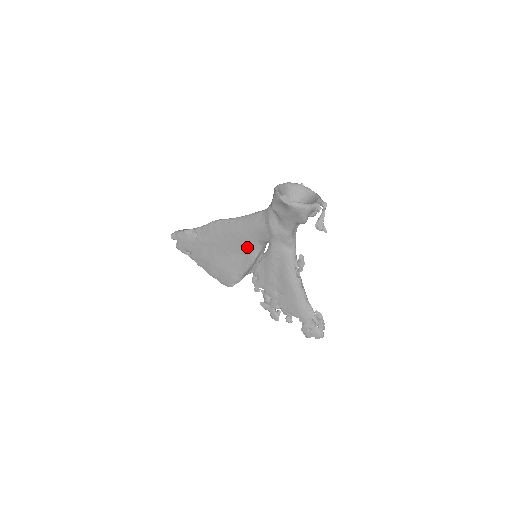
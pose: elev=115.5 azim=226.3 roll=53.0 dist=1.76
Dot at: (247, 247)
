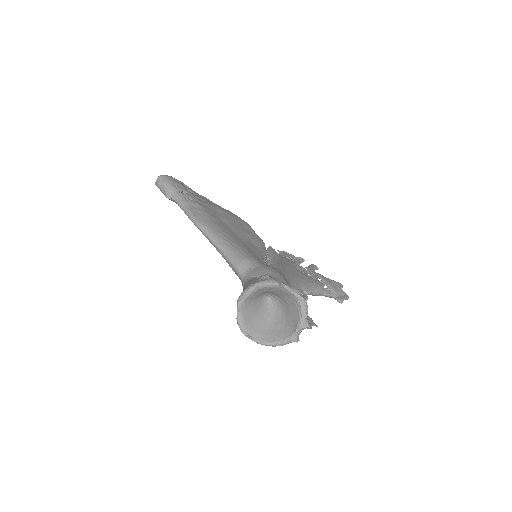
Dot at: occluded
